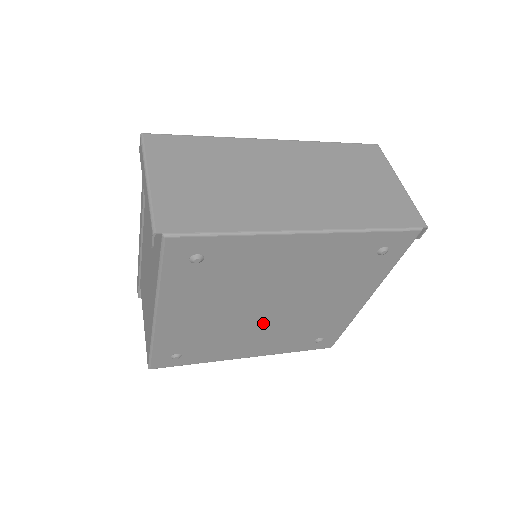
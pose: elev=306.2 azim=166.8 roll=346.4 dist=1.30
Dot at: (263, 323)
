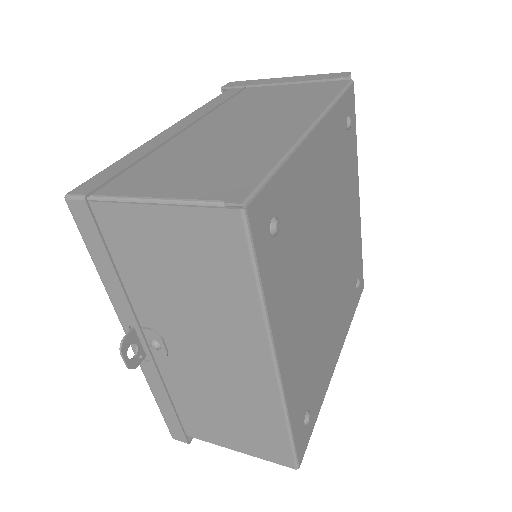
Dot at: (316, 287)
